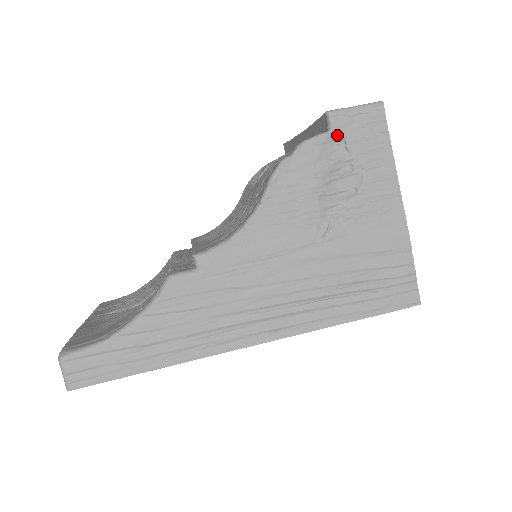
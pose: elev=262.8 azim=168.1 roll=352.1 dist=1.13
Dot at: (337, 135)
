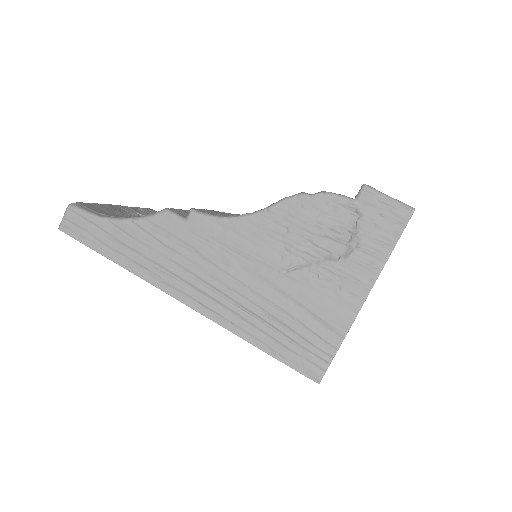
Dot at: (357, 207)
